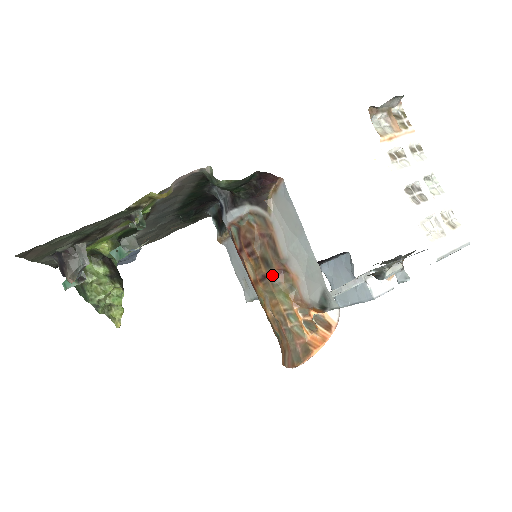
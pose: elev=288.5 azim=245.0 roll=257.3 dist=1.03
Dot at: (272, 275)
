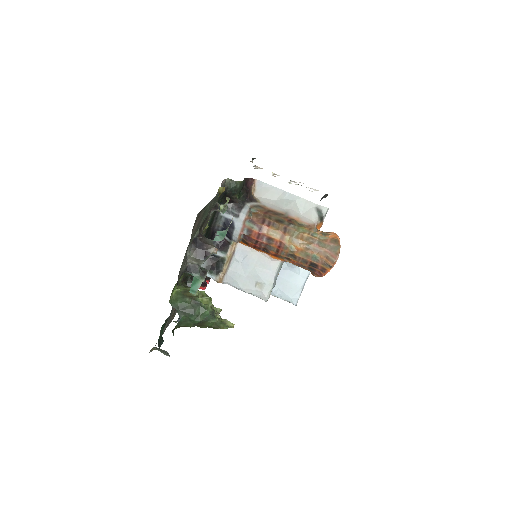
Dot at: (288, 224)
